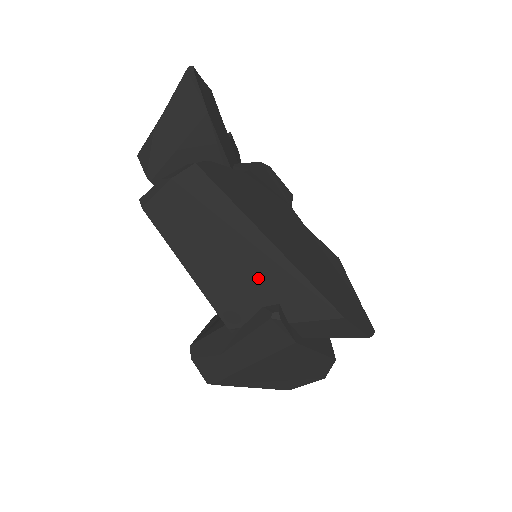
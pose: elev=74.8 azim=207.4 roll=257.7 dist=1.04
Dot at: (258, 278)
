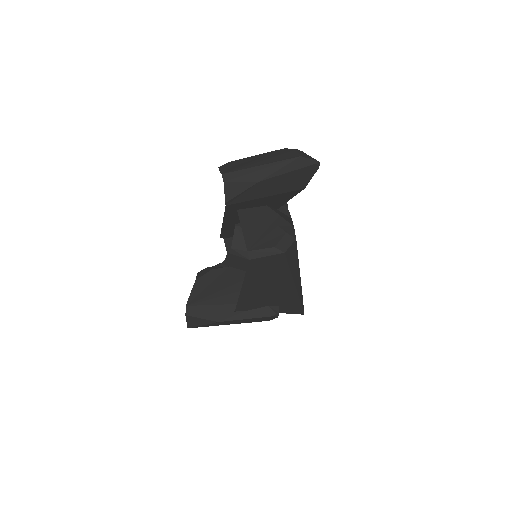
Dot at: (280, 296)
